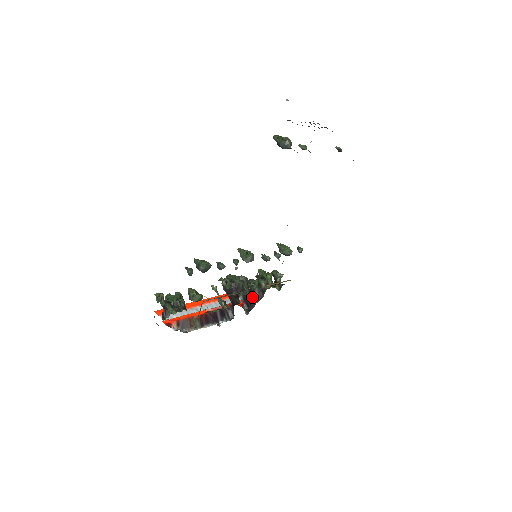
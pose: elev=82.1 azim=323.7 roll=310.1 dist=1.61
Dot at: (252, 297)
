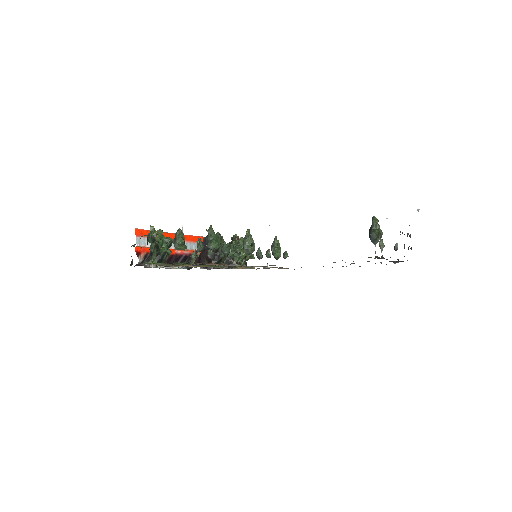
Dot at: occluded
